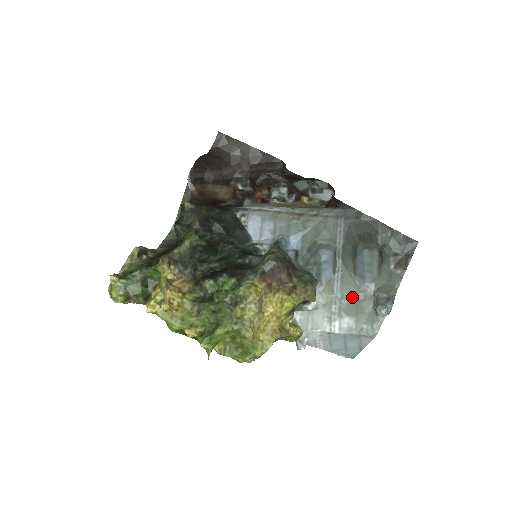
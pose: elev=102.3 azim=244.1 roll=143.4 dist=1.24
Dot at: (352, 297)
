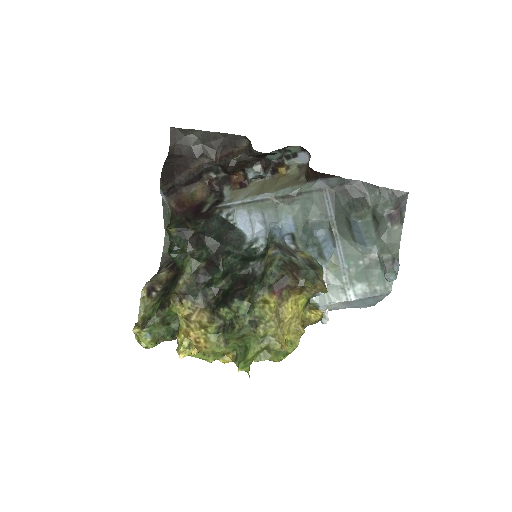
Dot at: (358, 264)
